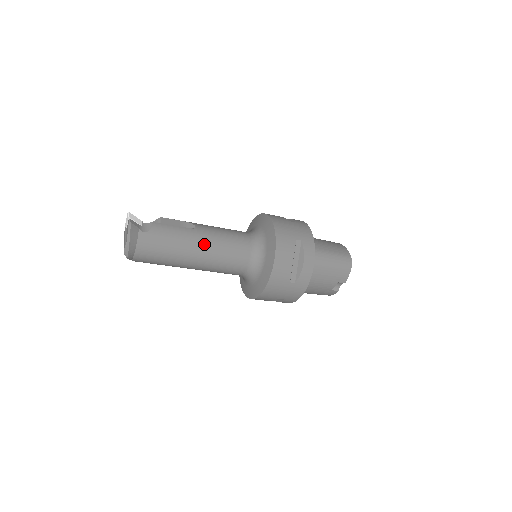
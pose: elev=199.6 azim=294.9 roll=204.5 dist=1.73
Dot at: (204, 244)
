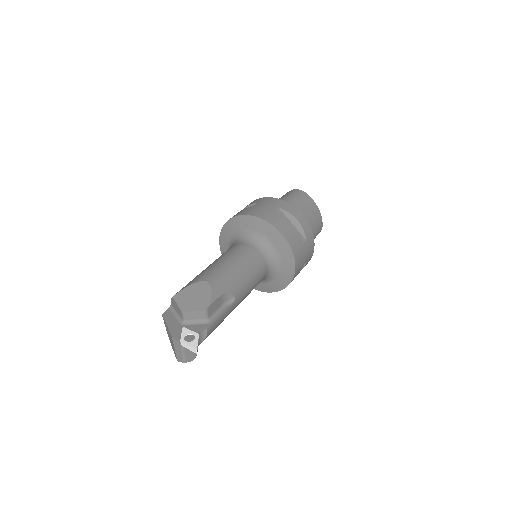
Dot at: occluded
